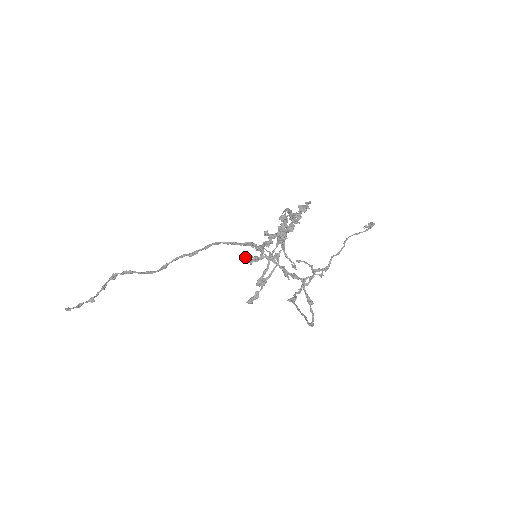
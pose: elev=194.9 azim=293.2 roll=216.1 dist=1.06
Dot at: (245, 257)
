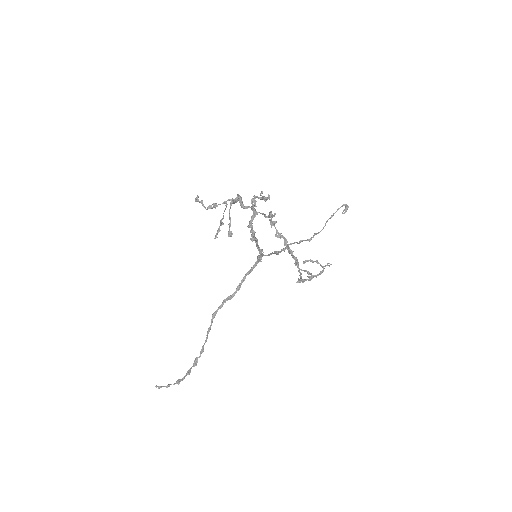
Dot at: (195, 199)
